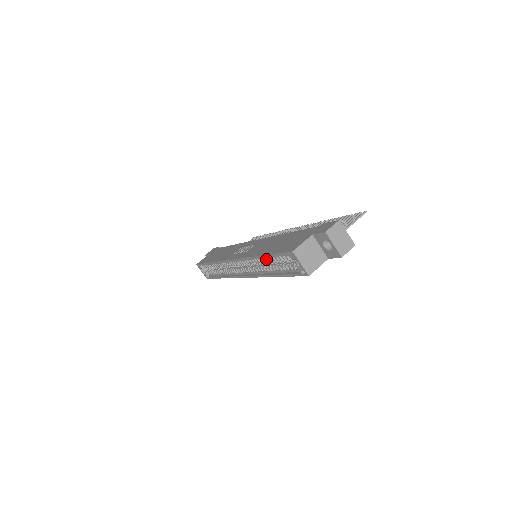
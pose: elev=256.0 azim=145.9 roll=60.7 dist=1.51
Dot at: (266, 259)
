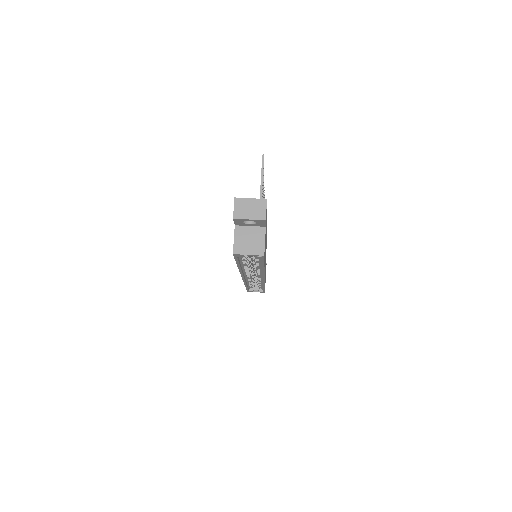
Dot at: (244, 264)
